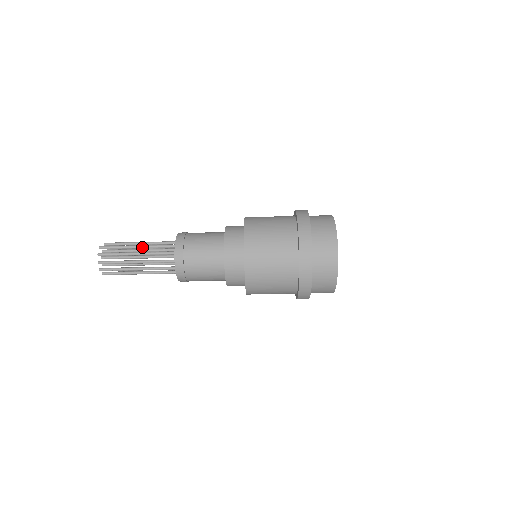
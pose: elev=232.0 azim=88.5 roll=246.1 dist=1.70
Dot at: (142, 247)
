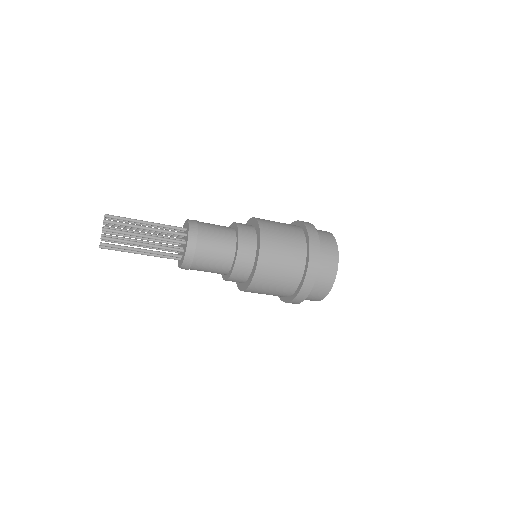
Dot at: (151, 223)
